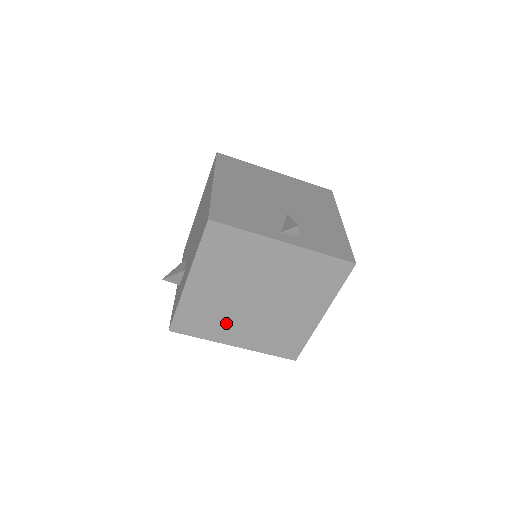
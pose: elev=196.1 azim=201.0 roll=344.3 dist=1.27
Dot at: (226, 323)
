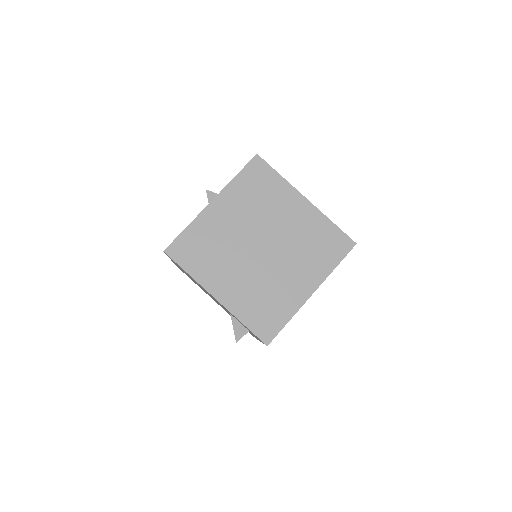
Dot at: (280, 288)
